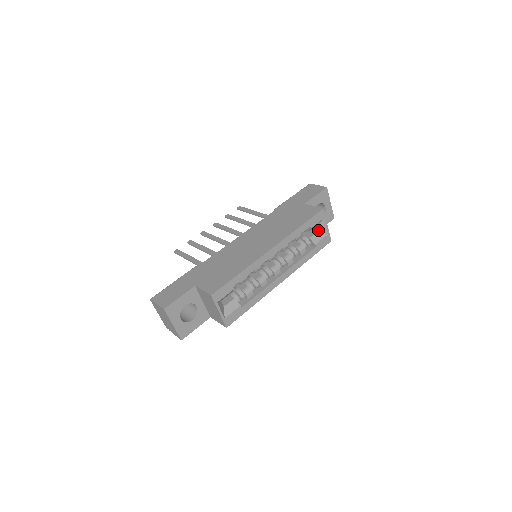
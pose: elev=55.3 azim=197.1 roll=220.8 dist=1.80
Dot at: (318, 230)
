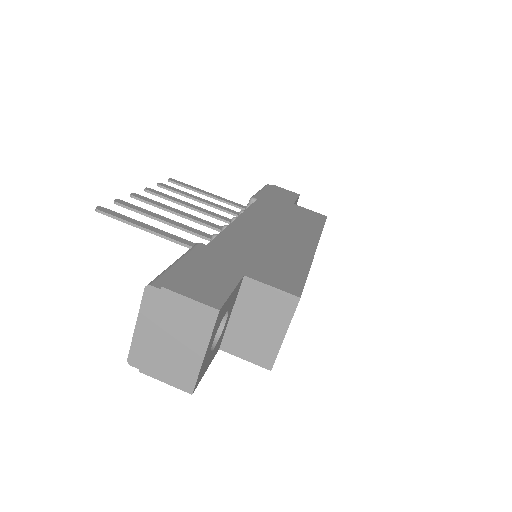
Dot at: occluded
